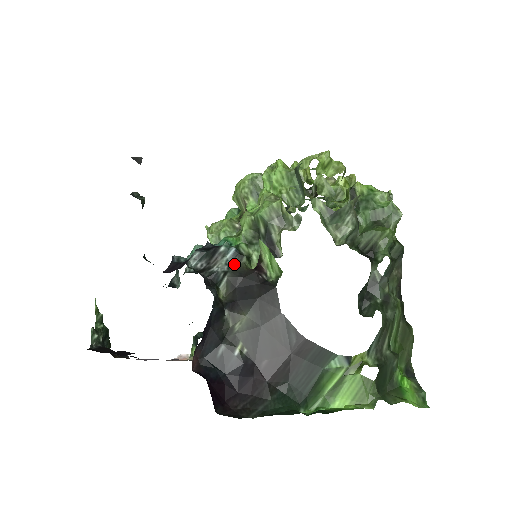
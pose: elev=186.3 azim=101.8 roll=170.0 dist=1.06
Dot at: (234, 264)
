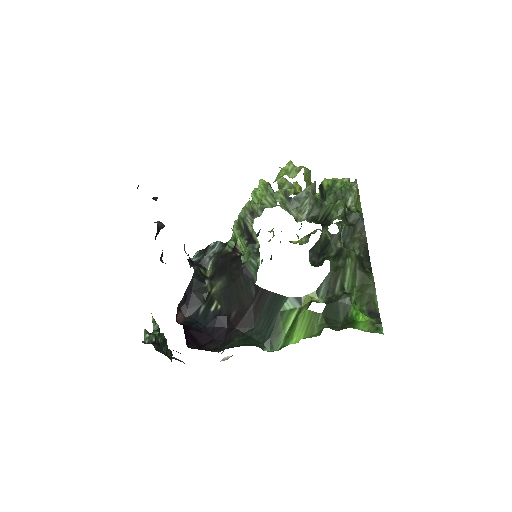
Dot at: (219, 252)
